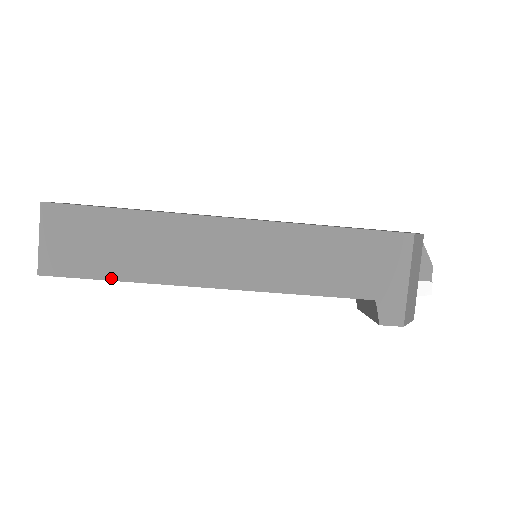
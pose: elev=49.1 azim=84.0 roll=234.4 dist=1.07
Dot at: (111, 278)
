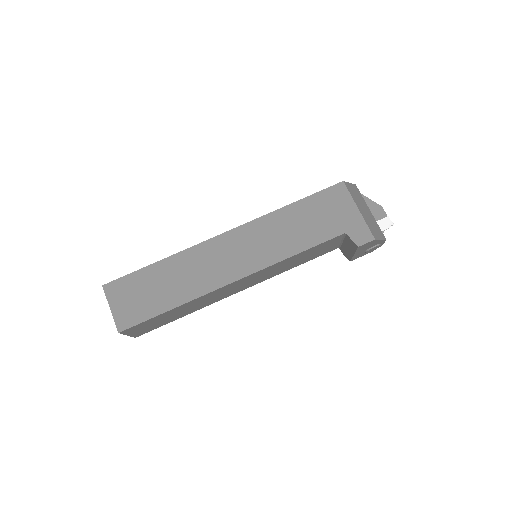
Dot at: (166, 310)
